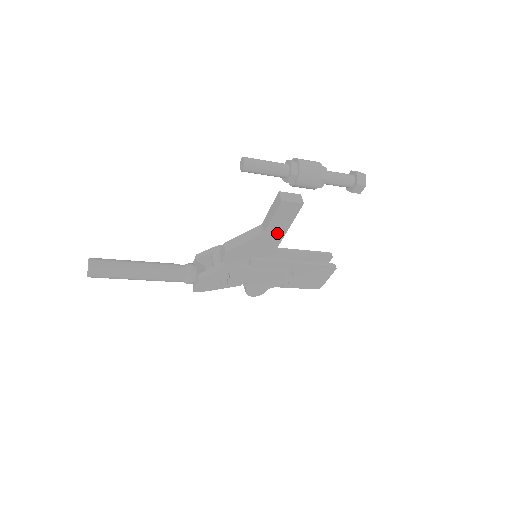
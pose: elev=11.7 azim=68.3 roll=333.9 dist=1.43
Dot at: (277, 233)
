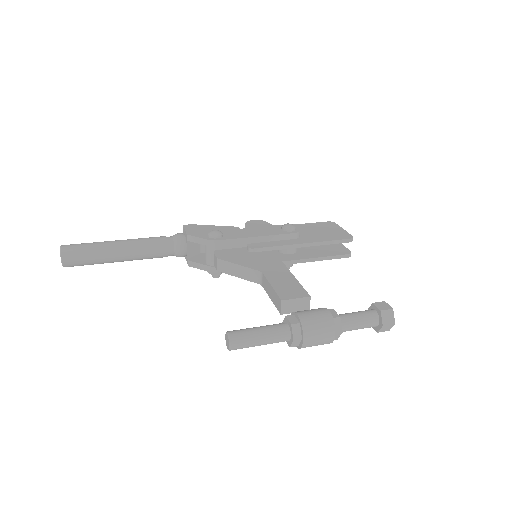
Dot at: occluded
